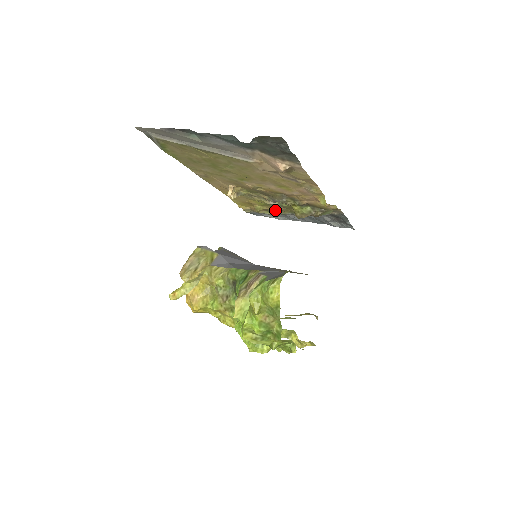
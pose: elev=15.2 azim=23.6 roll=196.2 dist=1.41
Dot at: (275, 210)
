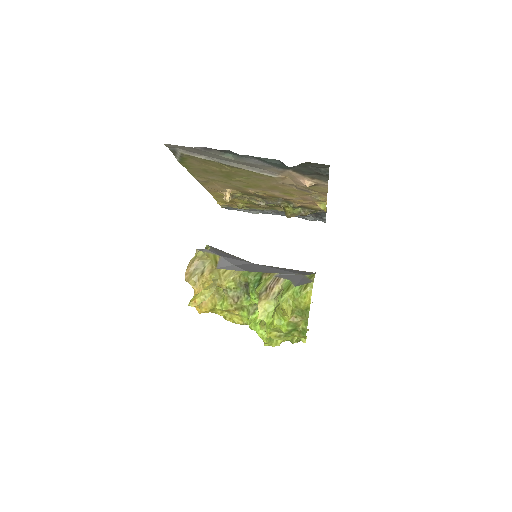
Dot at: (255, 207)
